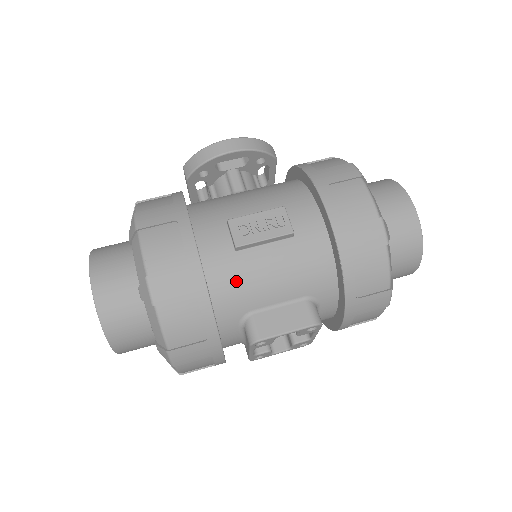
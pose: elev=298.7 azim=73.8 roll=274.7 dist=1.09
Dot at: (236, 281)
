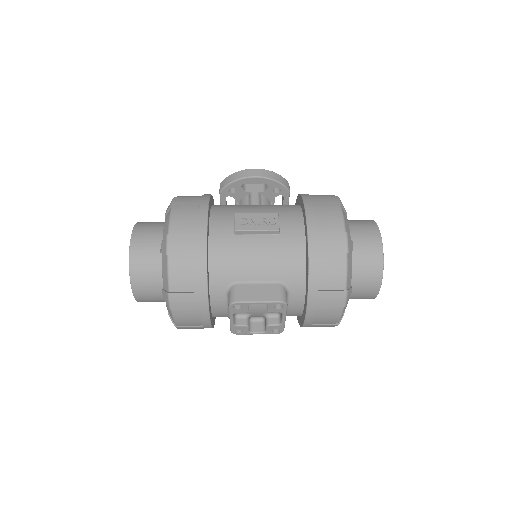
Dot at: (230, 255)
